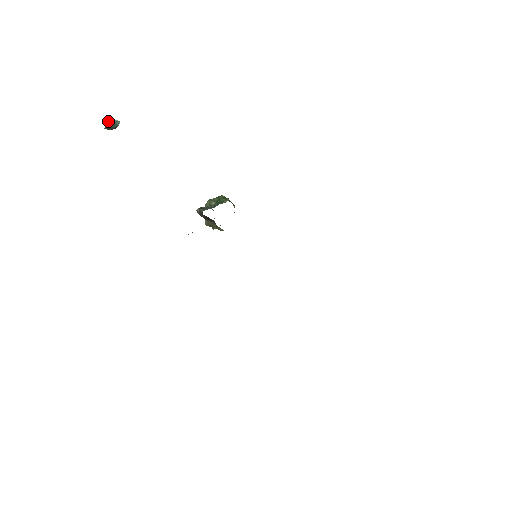
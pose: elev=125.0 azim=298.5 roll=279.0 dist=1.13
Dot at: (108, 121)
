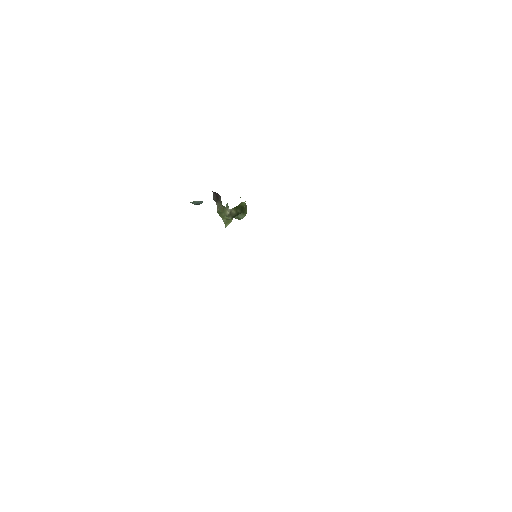
Dot at: occluded
